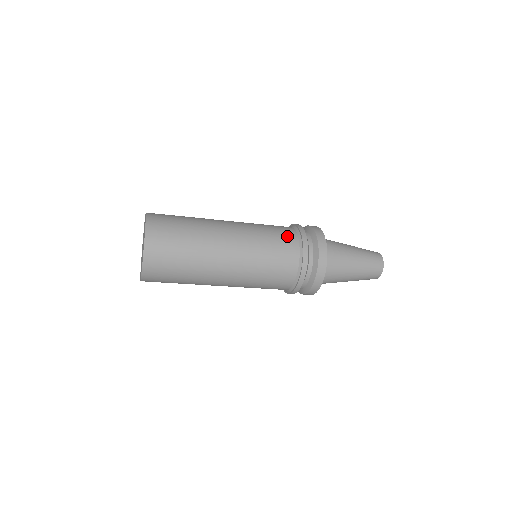
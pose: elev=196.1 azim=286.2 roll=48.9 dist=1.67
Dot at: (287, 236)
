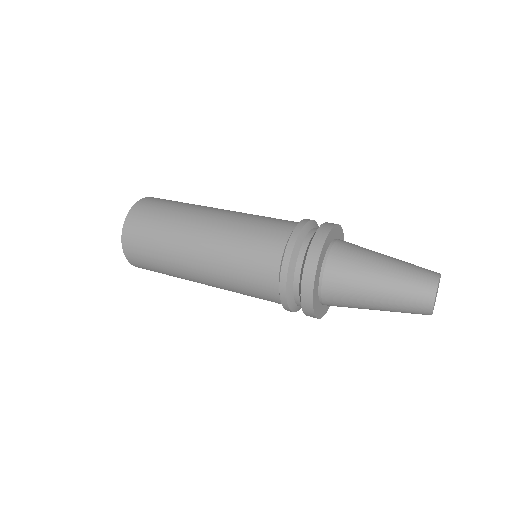
Dot at: (276, 231)
